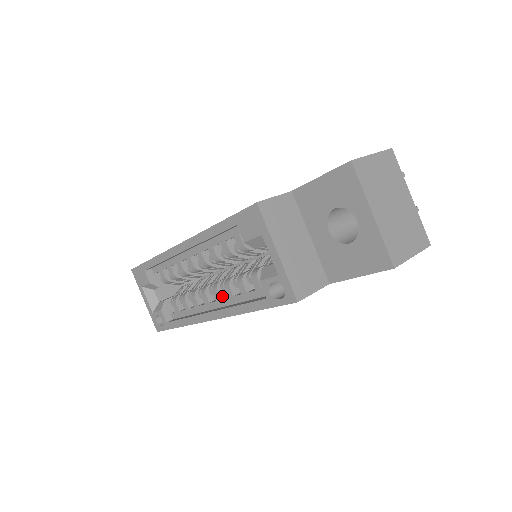
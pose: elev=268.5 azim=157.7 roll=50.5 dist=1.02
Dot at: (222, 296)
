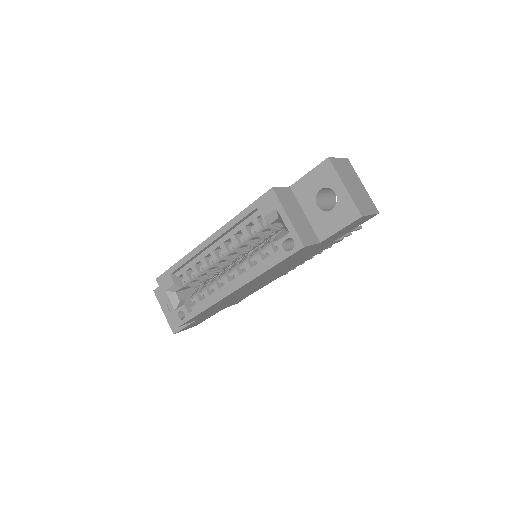
Dot at: (240, 273)
